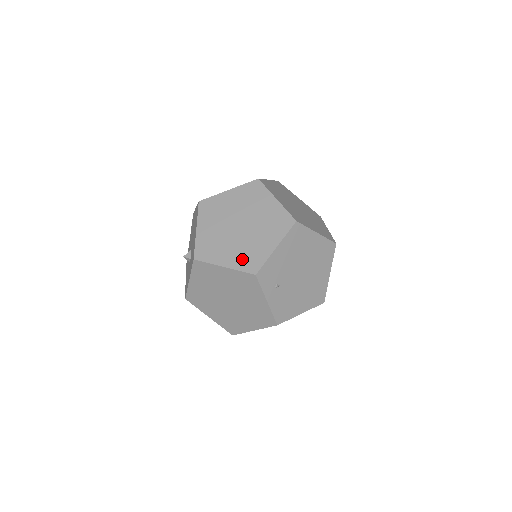
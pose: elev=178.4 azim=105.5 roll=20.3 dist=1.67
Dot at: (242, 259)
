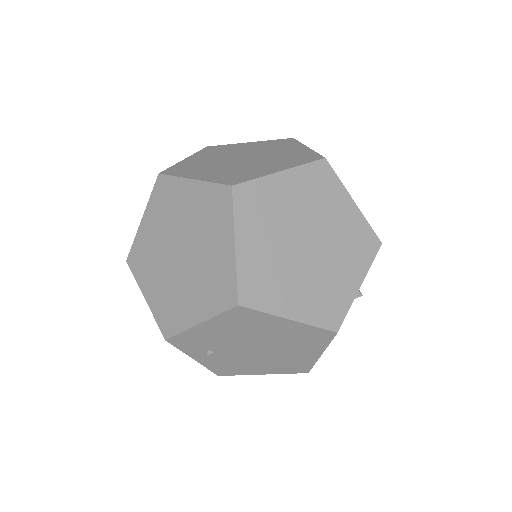
Dot at: (162, 305)
